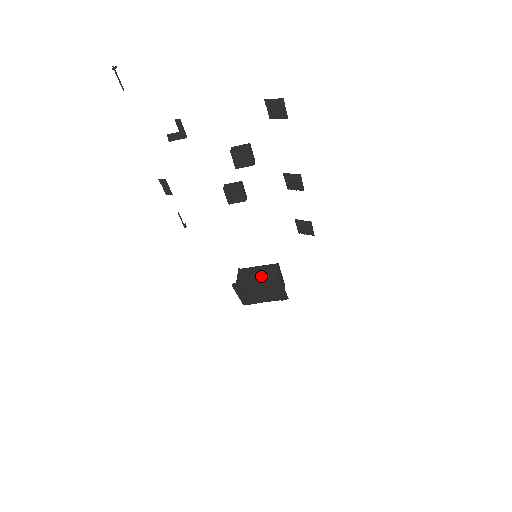
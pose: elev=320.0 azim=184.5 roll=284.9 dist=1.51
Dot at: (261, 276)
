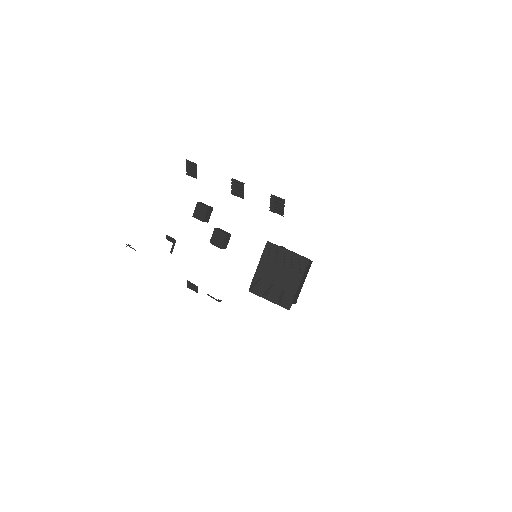
Dot at: occluded
